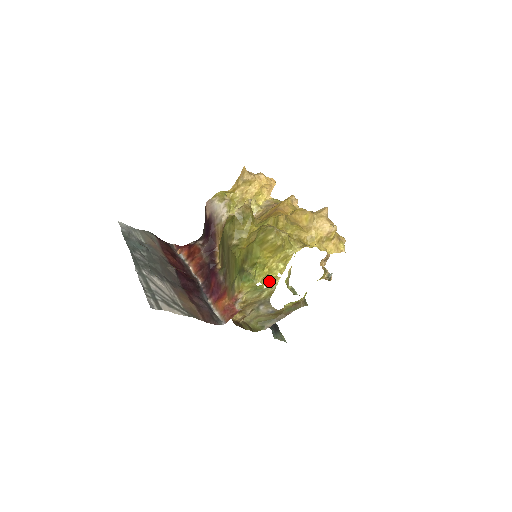
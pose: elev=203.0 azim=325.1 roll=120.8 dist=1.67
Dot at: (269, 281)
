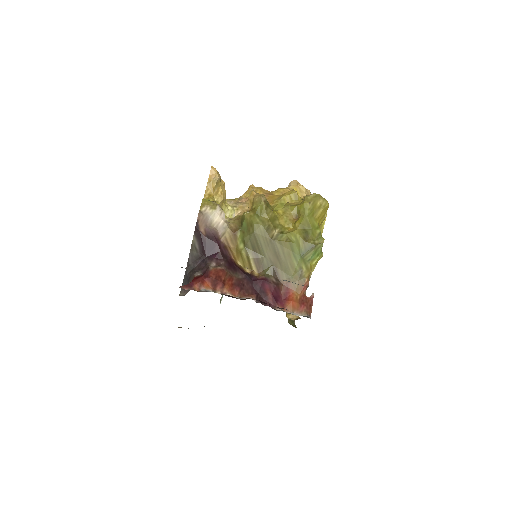
Dot at: occluded
